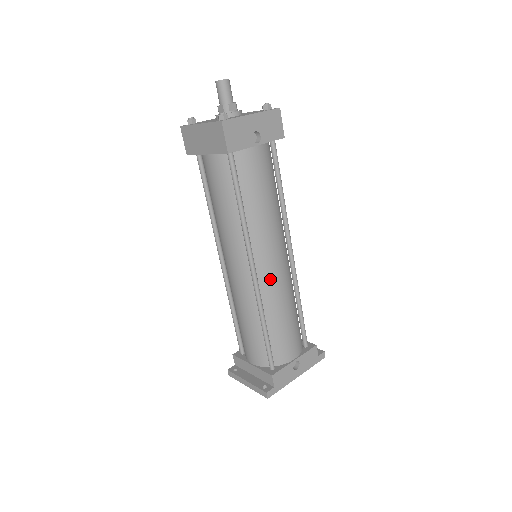
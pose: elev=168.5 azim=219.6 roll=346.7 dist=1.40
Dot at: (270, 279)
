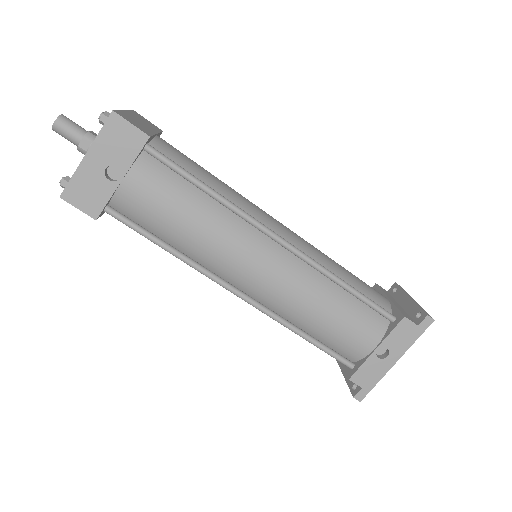
Dot at: (267, 292)
